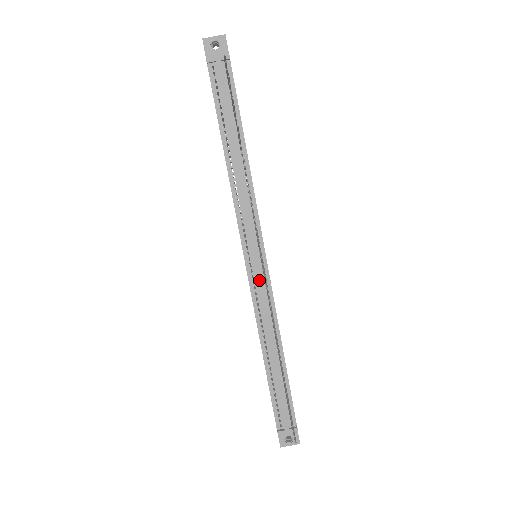
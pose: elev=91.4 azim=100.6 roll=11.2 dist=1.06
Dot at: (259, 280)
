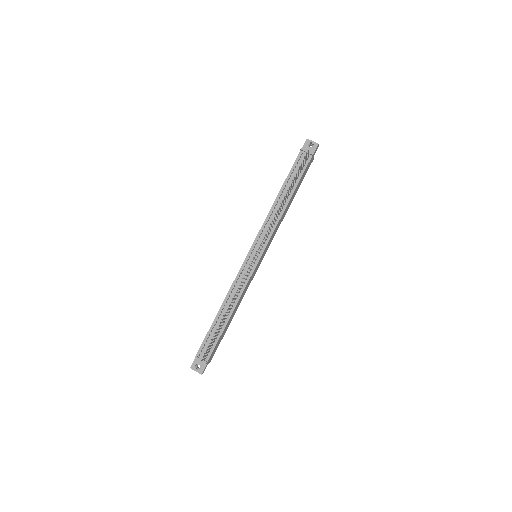
Dot at: (248, 267)
